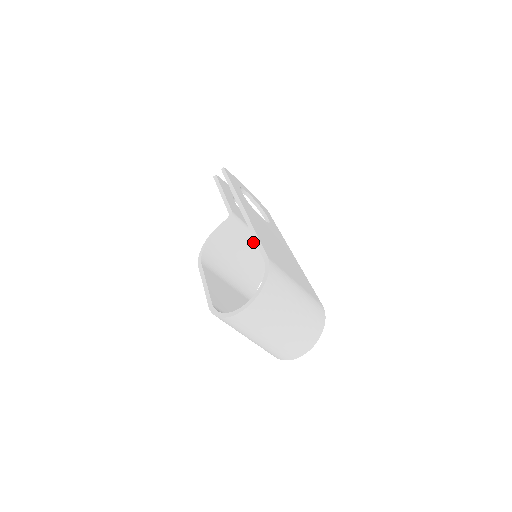
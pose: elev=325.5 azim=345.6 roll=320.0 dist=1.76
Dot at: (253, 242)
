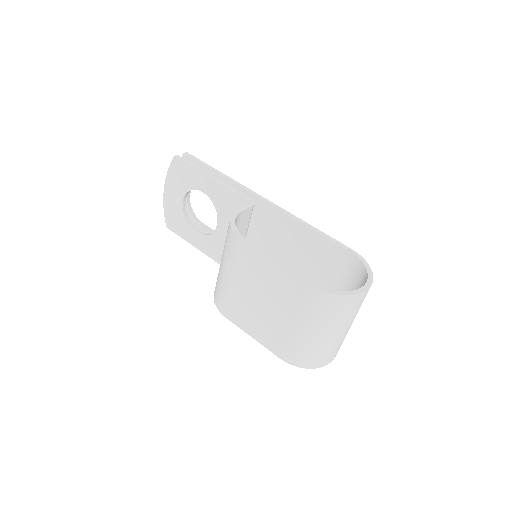
Dot at: occluded
